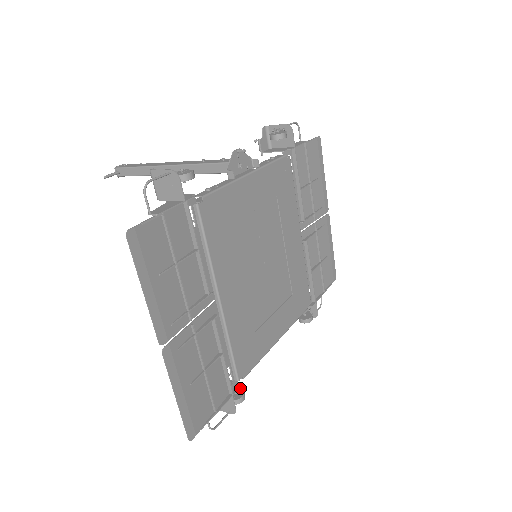
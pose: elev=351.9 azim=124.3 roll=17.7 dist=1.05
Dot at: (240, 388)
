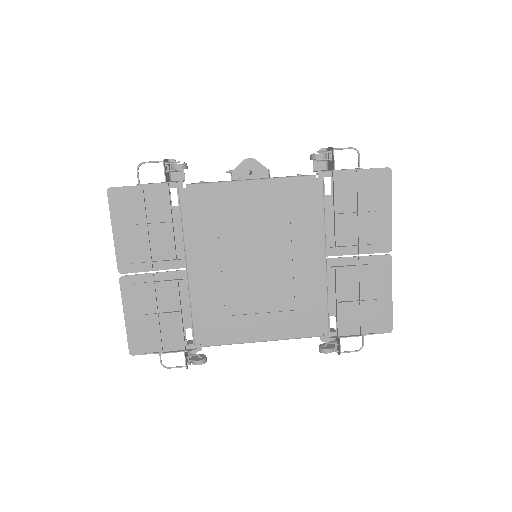
Dot at: occluded
